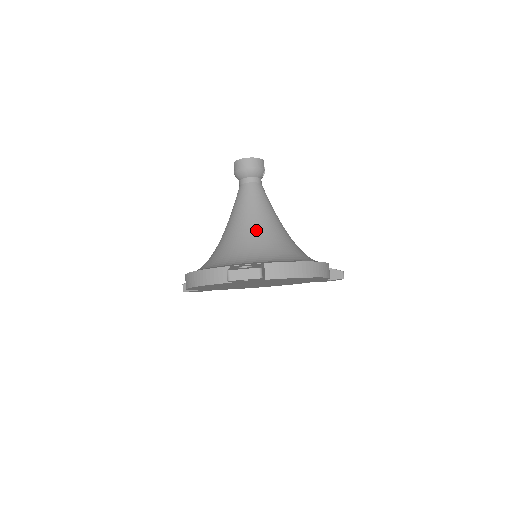
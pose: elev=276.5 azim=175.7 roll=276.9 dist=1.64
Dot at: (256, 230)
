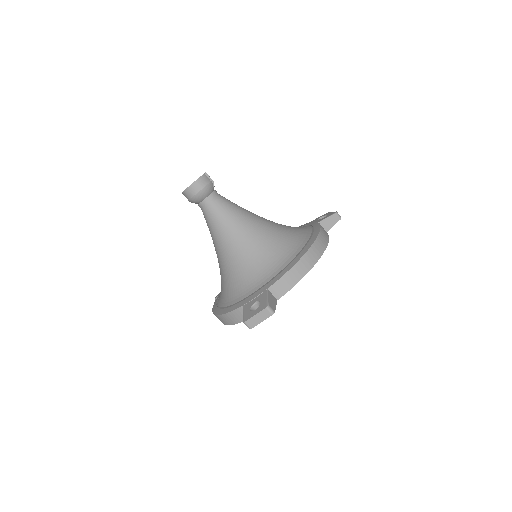
Dot at: (242, 249)
